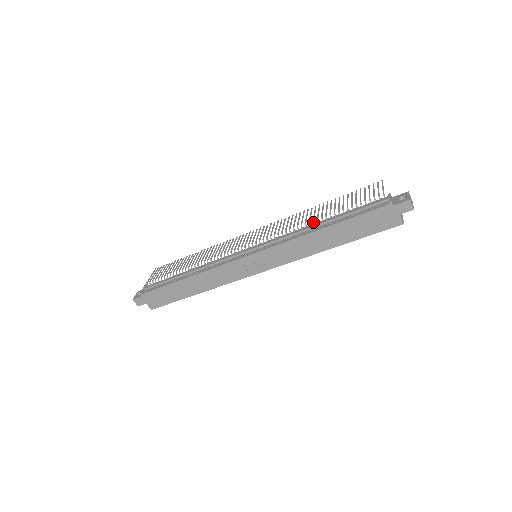
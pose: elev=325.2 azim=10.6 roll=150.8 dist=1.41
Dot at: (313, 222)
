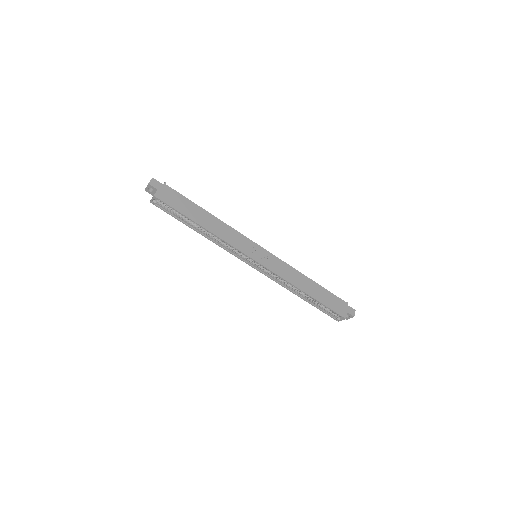
Dot at: occluded
